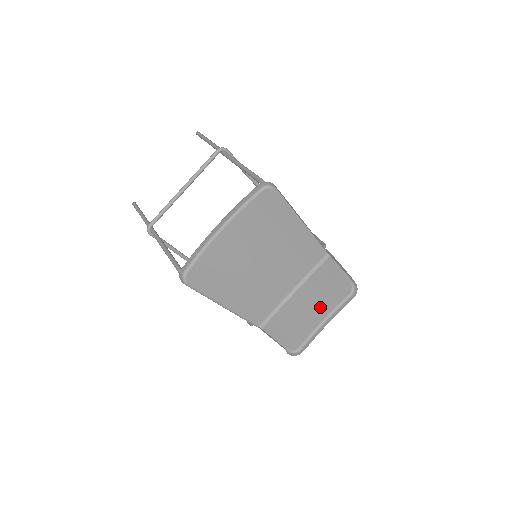
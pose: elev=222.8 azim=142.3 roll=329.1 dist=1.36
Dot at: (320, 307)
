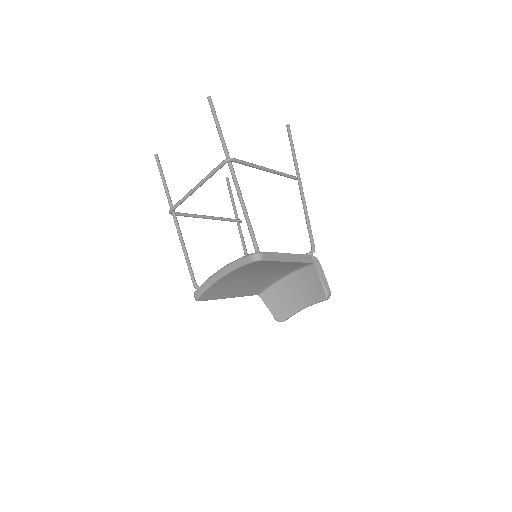
Dot at: (302, 298)
